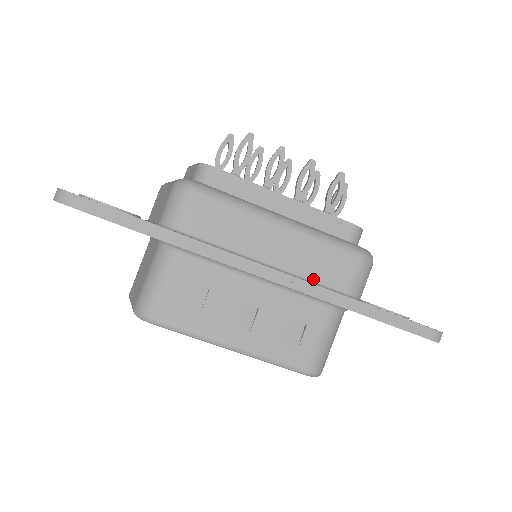
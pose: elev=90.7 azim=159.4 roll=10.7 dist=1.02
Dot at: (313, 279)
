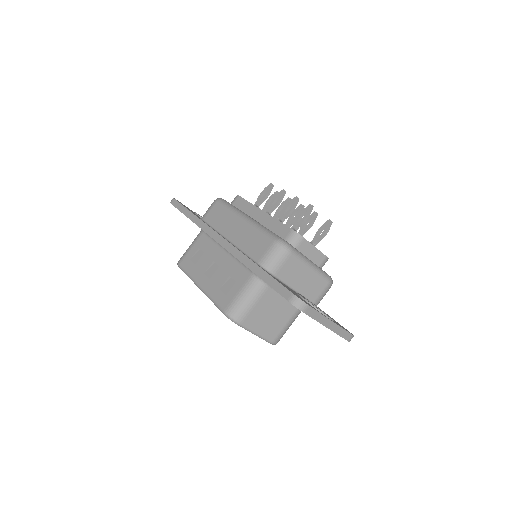
Dot at: (245, 251)
